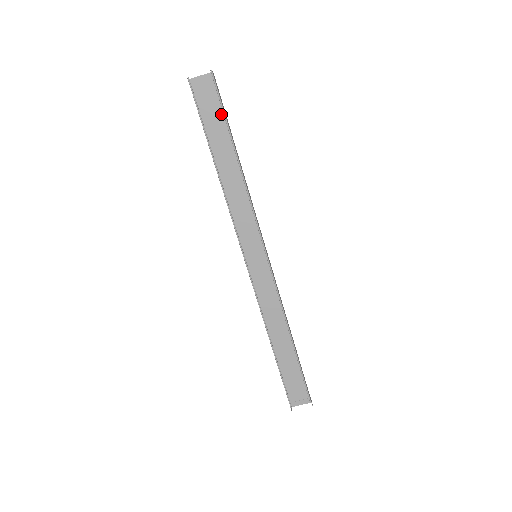
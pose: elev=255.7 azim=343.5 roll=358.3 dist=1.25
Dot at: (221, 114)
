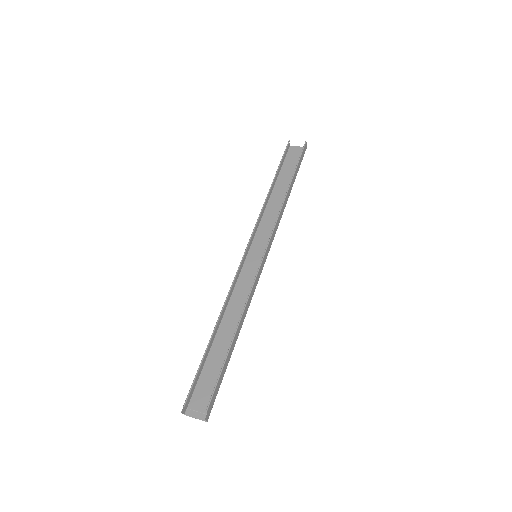
Dot at: occluded
